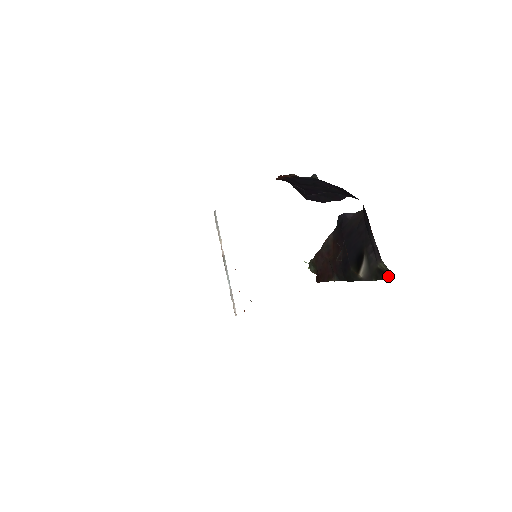
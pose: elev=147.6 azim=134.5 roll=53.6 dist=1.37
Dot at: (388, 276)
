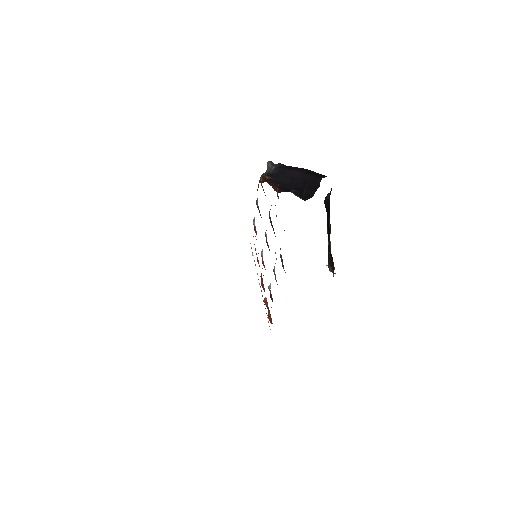
Dot at: occluded
